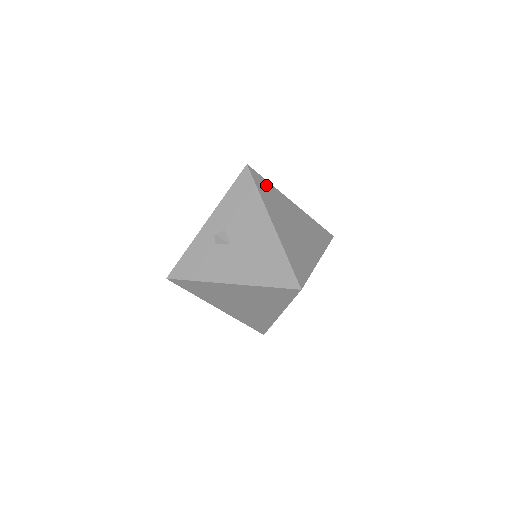
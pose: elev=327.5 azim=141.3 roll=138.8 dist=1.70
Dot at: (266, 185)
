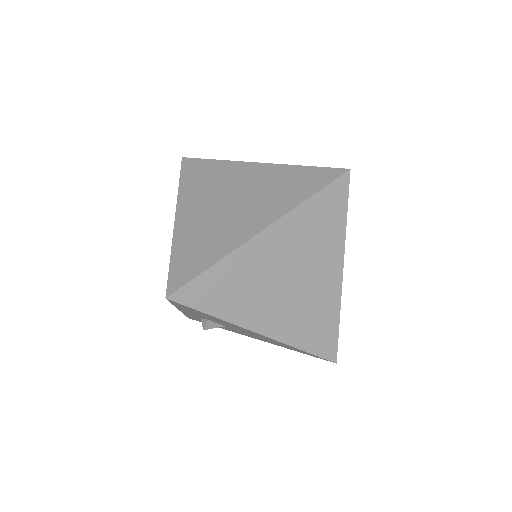
Dot at: (211, 282)
